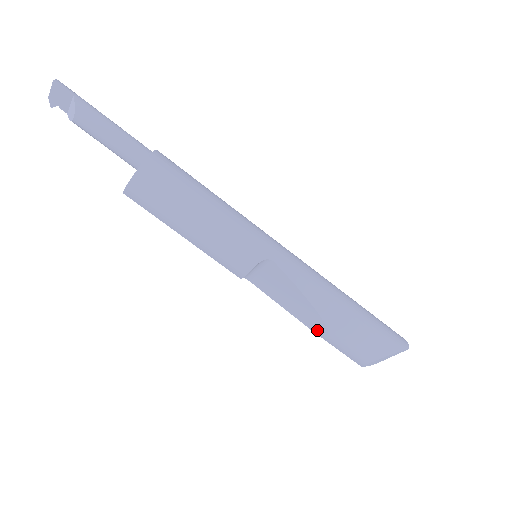
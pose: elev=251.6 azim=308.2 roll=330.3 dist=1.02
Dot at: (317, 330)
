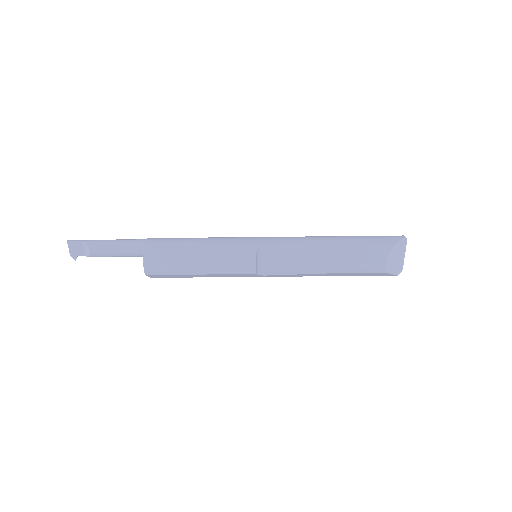
Dot at: (332, 269)
